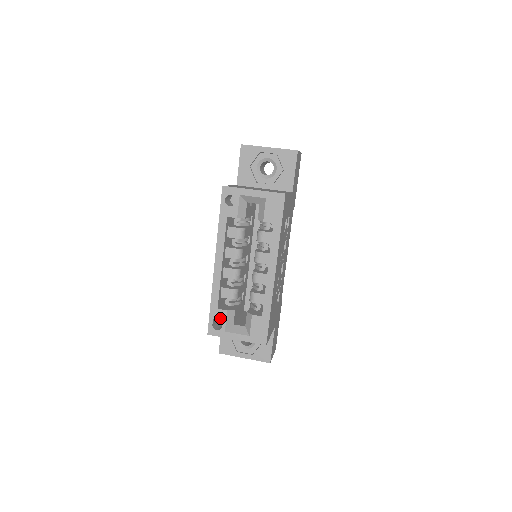
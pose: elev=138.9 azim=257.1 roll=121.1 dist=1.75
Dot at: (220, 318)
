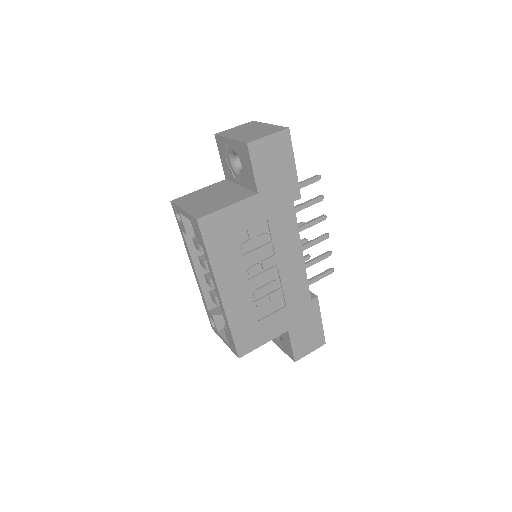
Dot at: occluded
